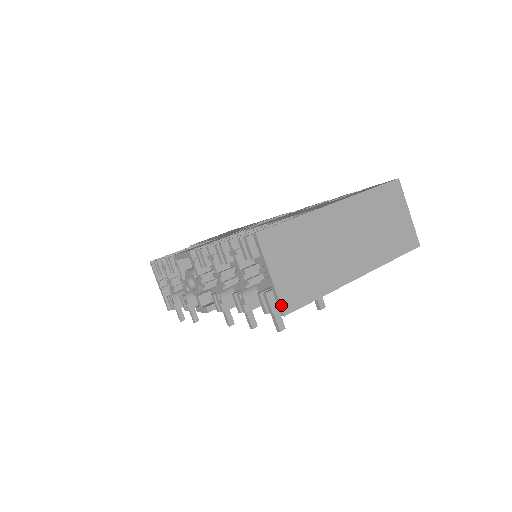
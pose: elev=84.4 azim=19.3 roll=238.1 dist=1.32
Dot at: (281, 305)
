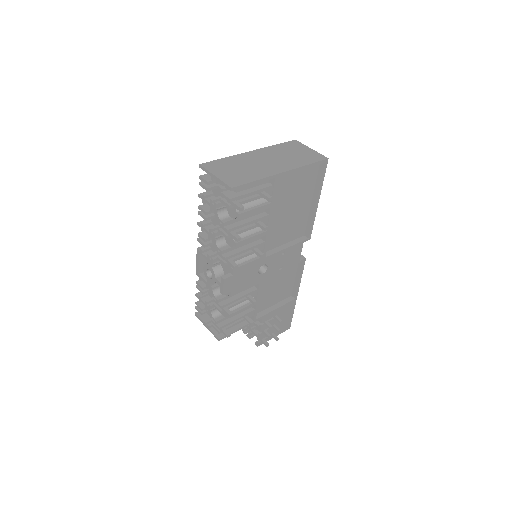
Dot at: (227, 185)
